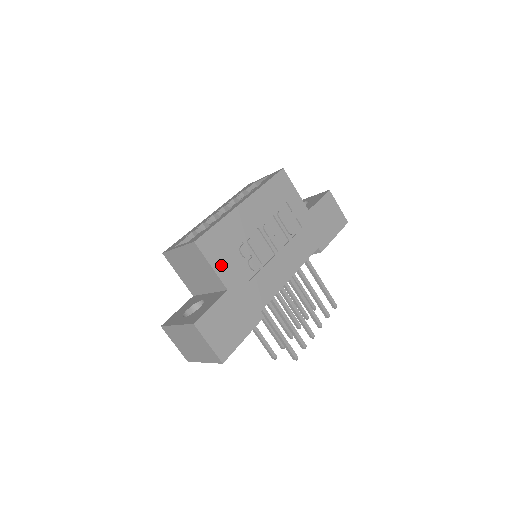
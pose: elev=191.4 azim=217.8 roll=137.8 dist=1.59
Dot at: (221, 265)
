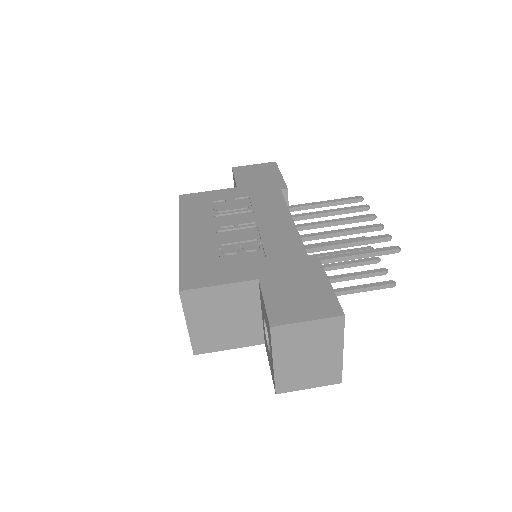
Dot at: (226, 276)
